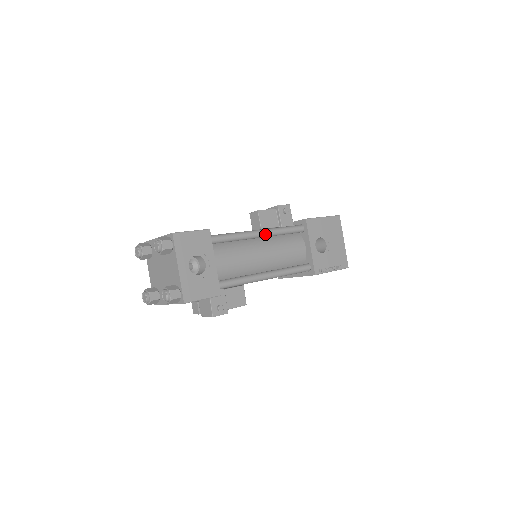
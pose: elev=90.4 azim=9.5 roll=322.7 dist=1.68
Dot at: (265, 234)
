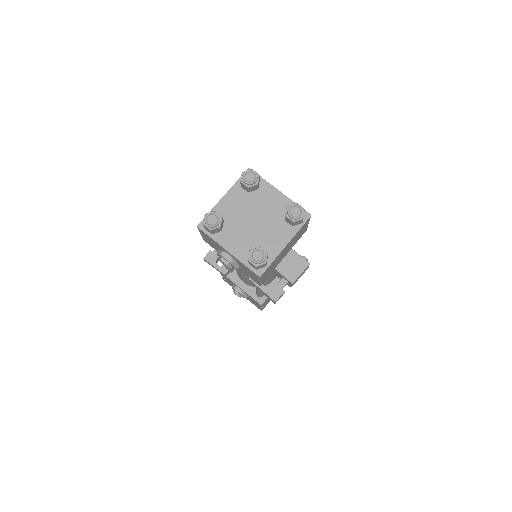
Dot at: occluded
